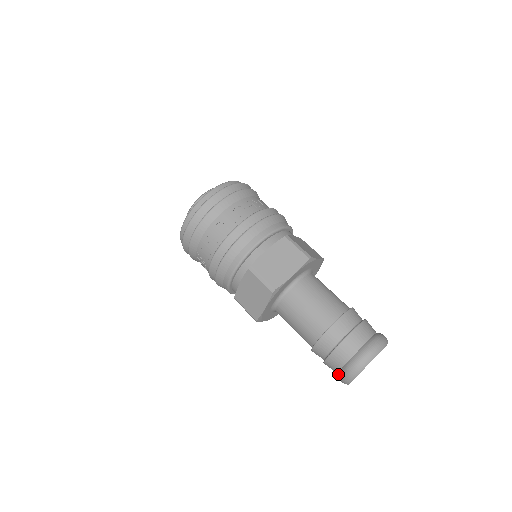
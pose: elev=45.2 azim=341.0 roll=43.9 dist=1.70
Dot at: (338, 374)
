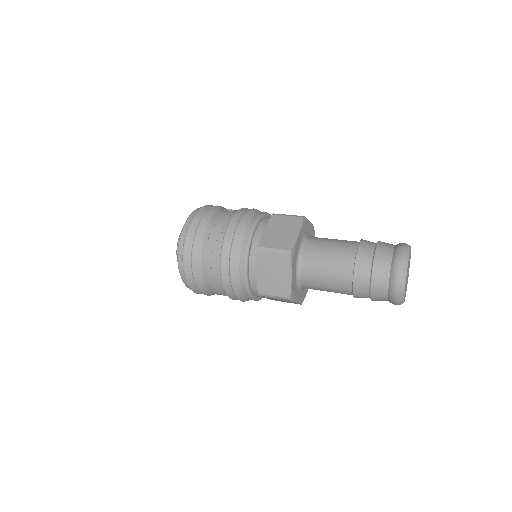
Dot at: (389, 295)
